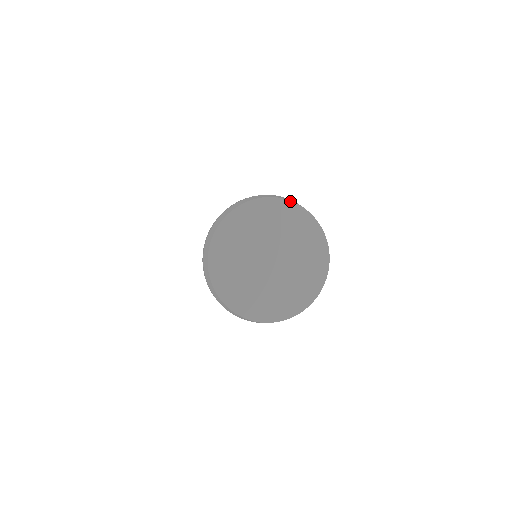
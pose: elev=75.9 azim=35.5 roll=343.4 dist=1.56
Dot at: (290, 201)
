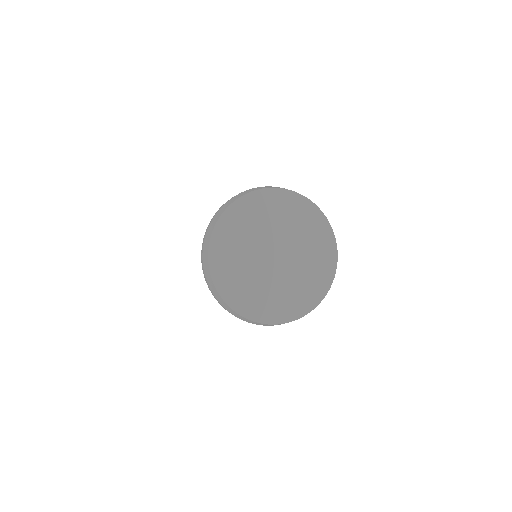
Dot at: (252, 192)
